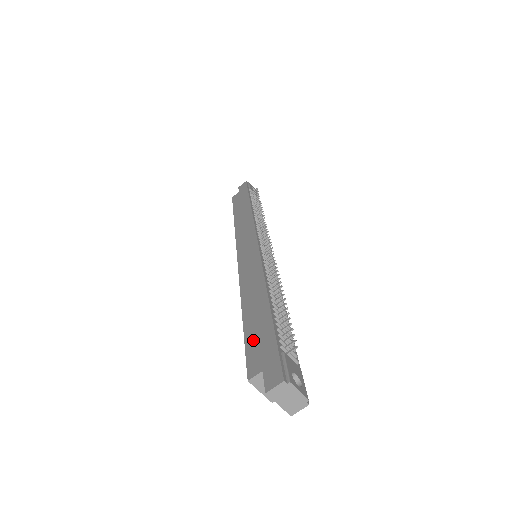
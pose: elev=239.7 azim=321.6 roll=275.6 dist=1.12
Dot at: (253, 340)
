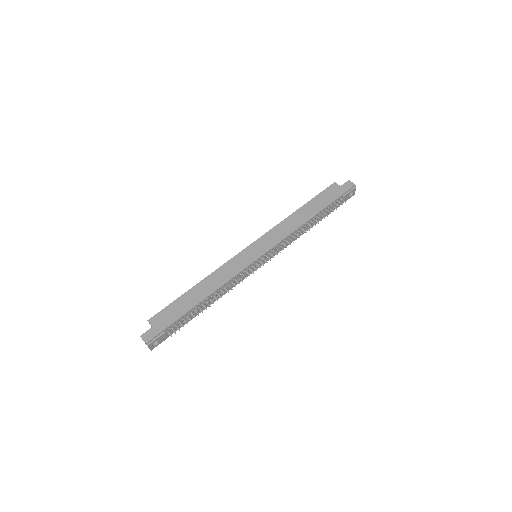
Dot at: (172, 308)
